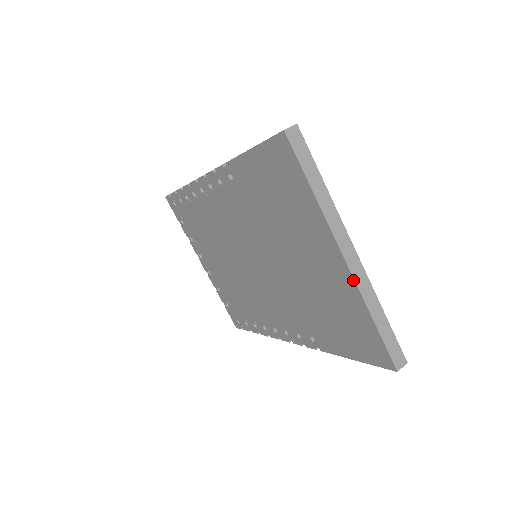
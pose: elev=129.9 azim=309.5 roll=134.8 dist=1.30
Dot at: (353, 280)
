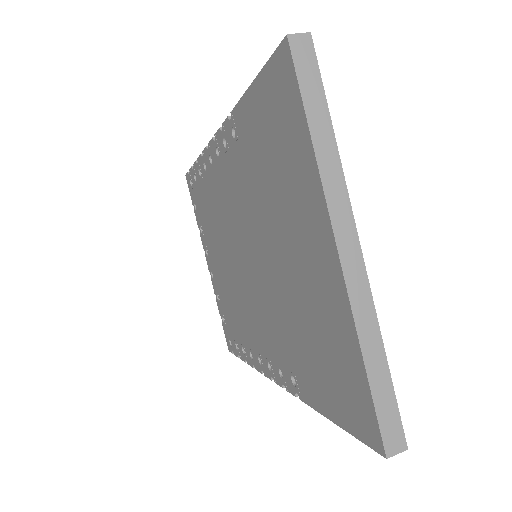
Dot at: (345, 289)
